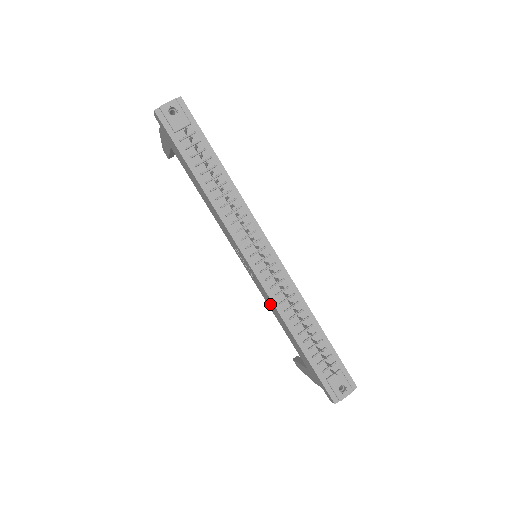
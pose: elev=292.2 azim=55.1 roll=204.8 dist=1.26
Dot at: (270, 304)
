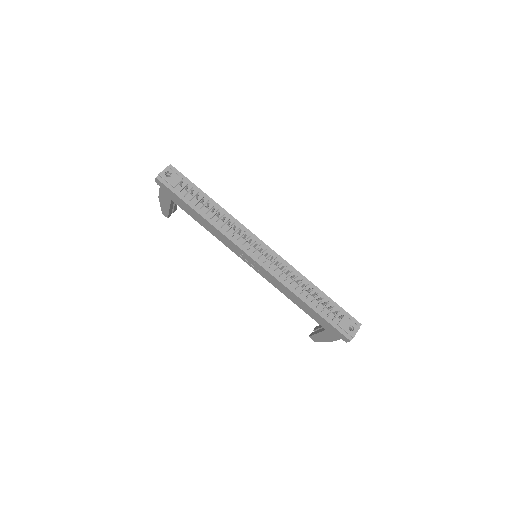
Dot at: (278, 285)
